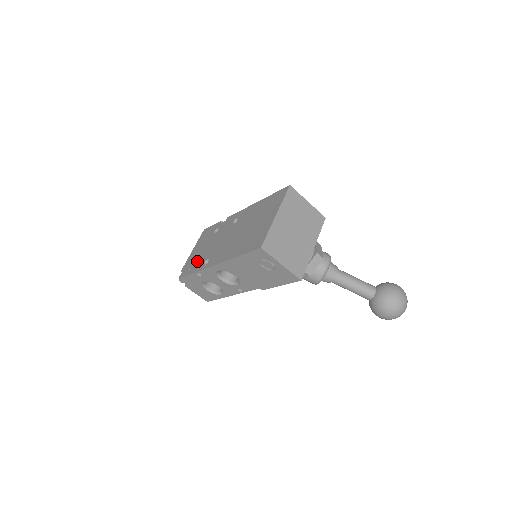
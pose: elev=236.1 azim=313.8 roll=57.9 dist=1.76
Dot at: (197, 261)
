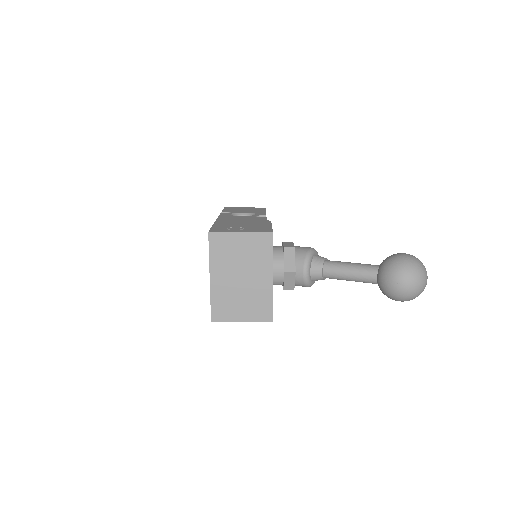
Dot at: occluded
